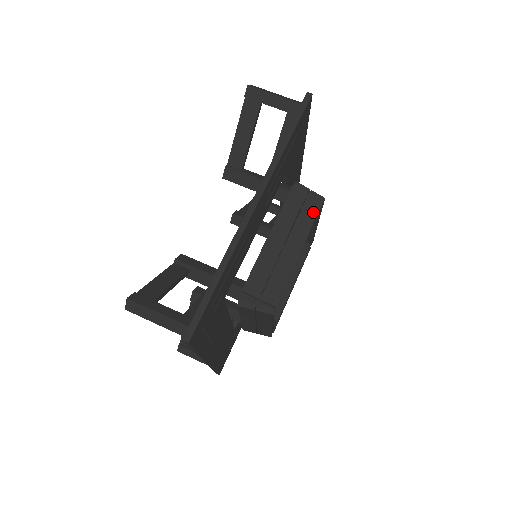
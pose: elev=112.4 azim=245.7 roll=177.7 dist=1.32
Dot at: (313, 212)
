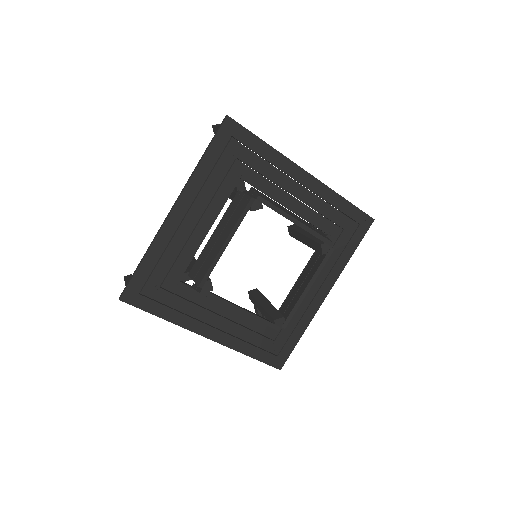
Dot at: (242, 209)
